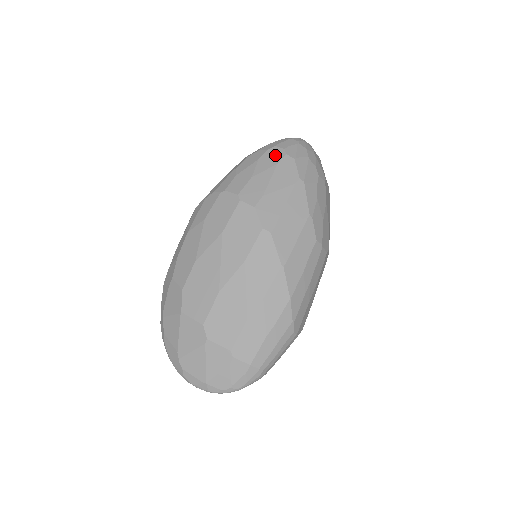
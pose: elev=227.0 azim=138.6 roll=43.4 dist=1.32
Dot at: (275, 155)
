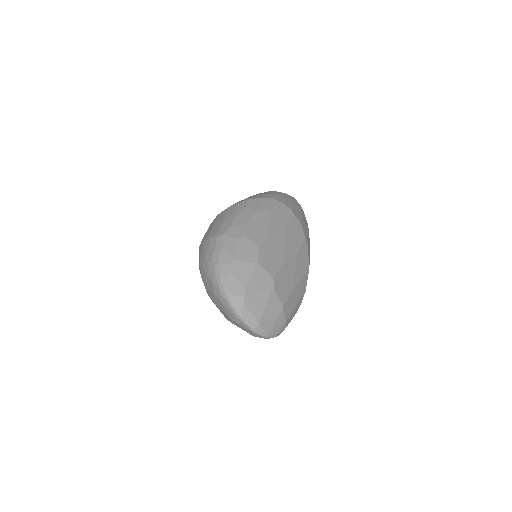
Dot at: (297, 203)
